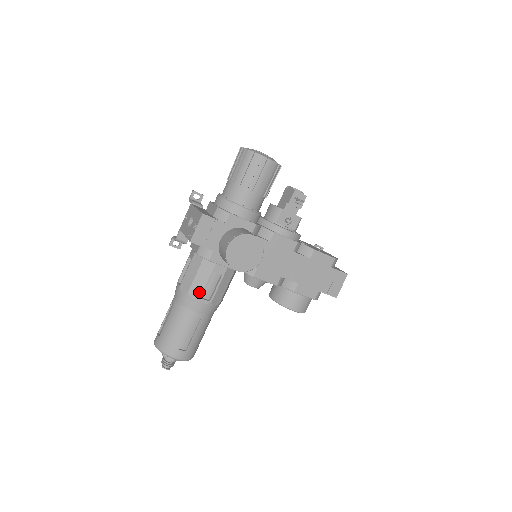
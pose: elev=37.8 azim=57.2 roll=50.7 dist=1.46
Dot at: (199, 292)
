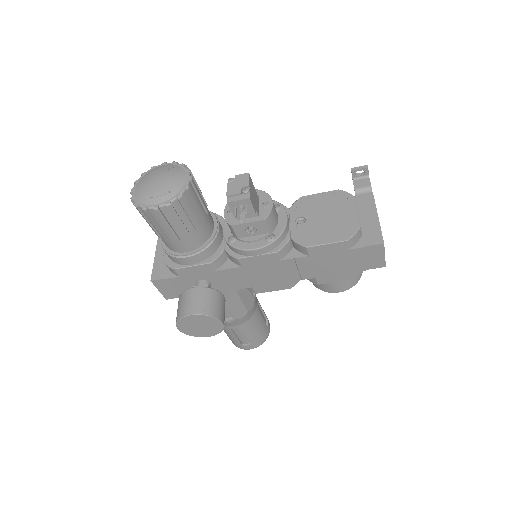
Dot at: occluded
